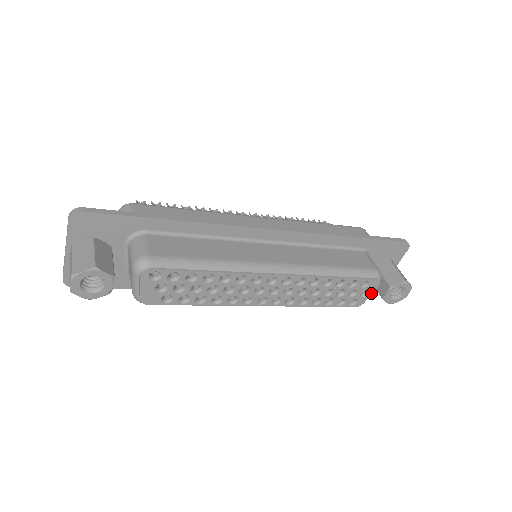
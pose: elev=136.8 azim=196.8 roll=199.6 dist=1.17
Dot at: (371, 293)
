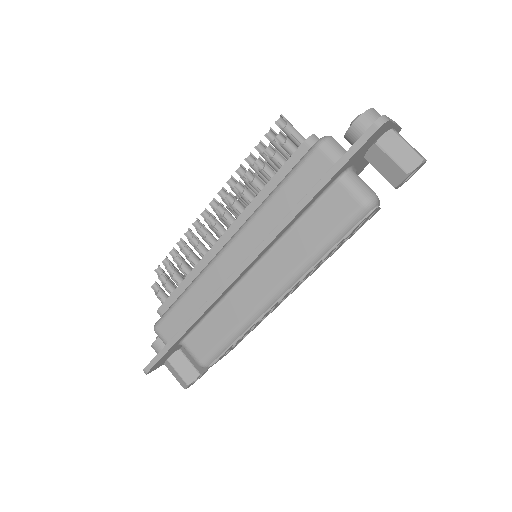
Dot at: (378, 208)
